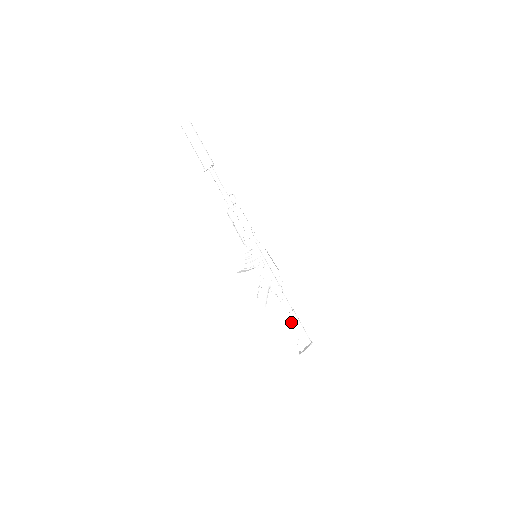
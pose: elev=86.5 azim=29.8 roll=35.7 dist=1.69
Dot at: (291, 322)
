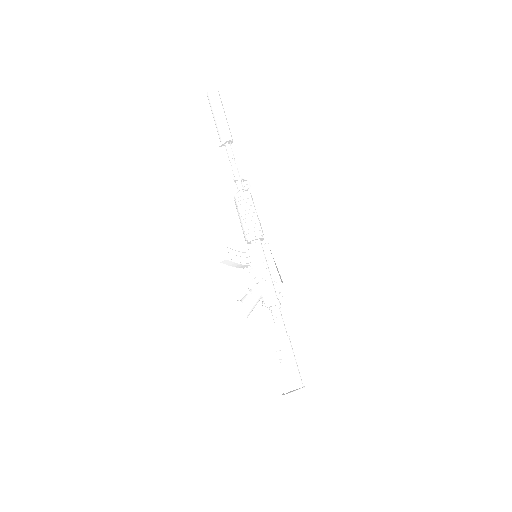
Dot at: (280, 350)
